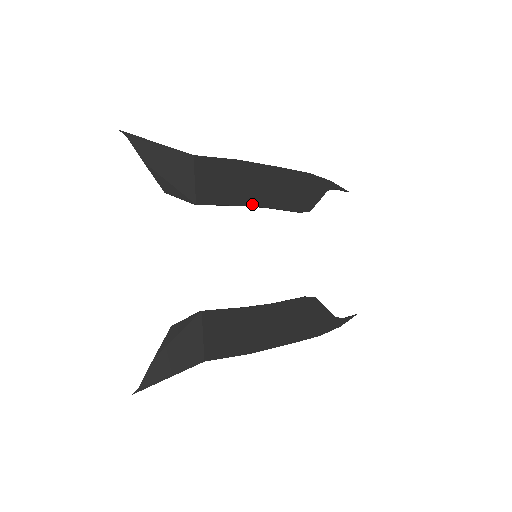
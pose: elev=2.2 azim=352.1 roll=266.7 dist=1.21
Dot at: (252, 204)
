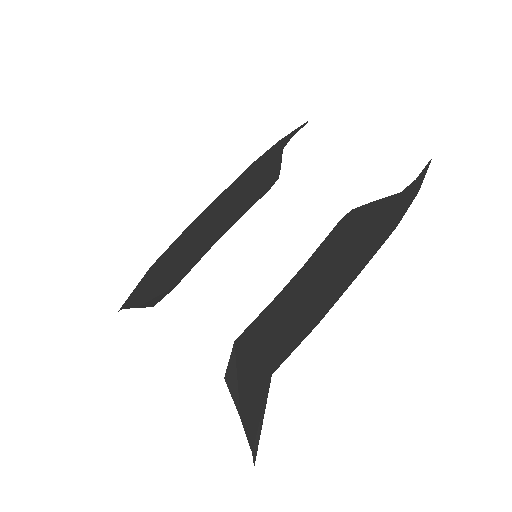
Dot at: (219, 235)
